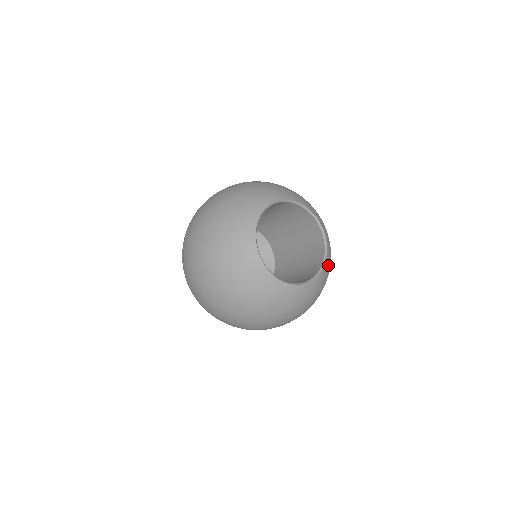
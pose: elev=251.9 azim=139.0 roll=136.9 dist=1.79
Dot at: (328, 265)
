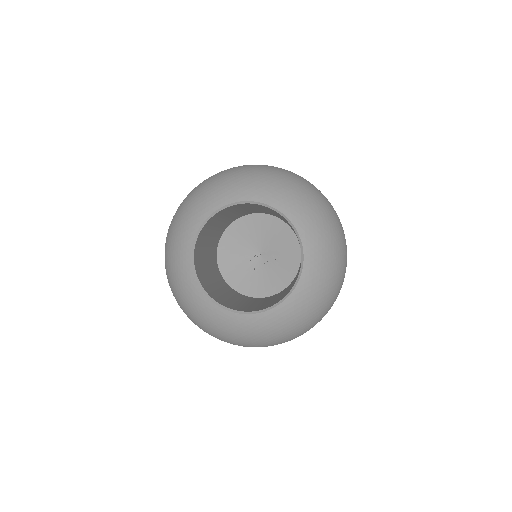
Dot at: (301, 301)
